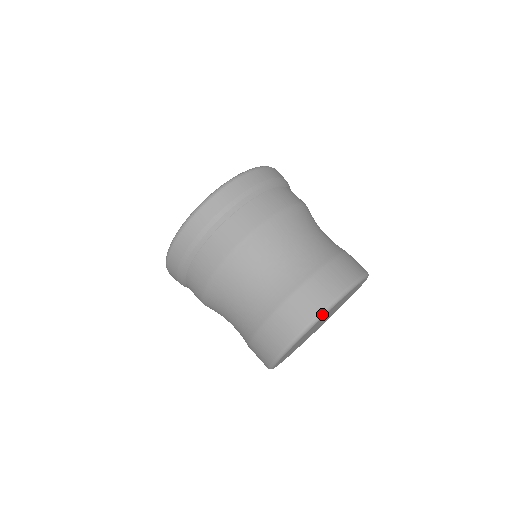
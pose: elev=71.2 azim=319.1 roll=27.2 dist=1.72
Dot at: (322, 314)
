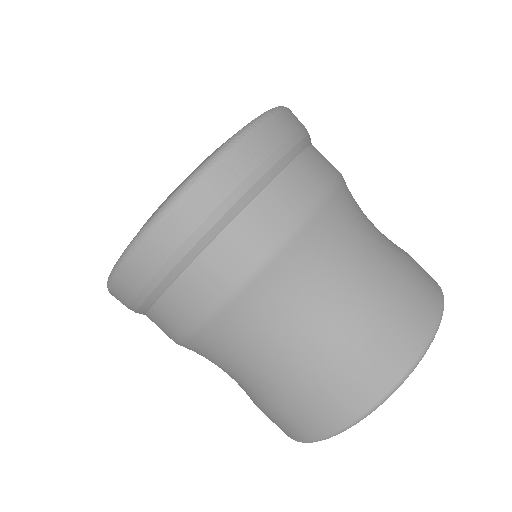
Dot at: (437, 328)
